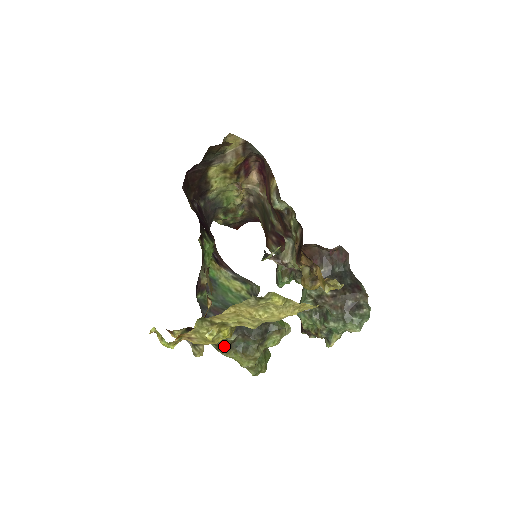
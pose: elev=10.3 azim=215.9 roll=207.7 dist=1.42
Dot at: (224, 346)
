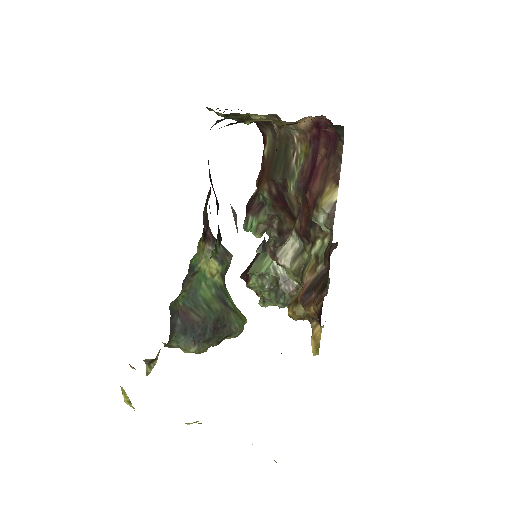
Dot at: (177, 347)
